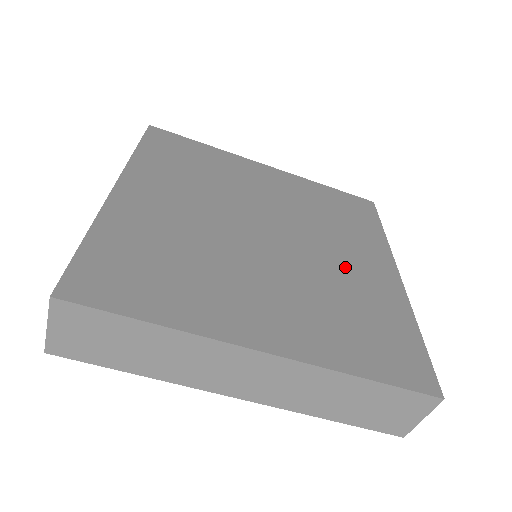
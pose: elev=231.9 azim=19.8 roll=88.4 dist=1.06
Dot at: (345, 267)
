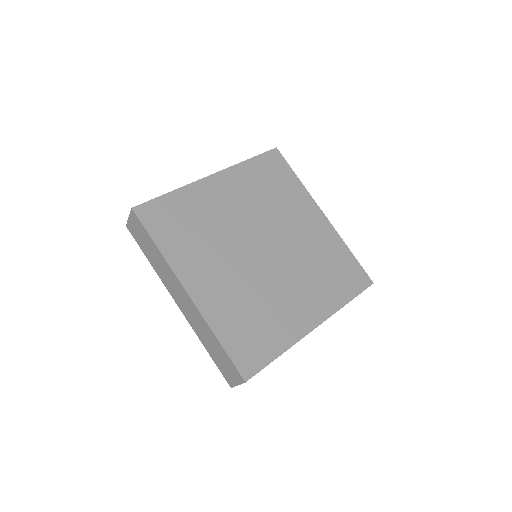
Dot at: (286, 297)
